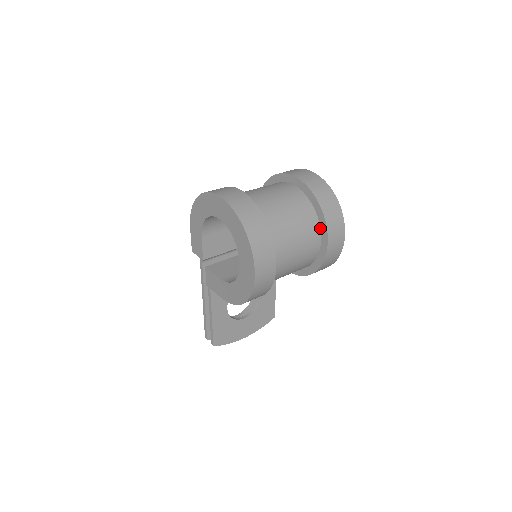
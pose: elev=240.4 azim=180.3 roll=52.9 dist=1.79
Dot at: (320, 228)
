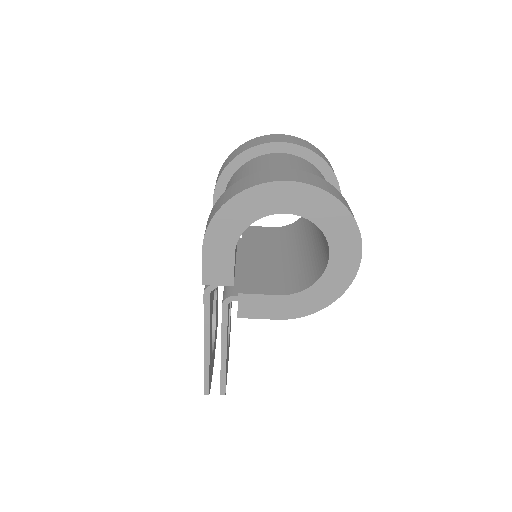
Dot at: occluded
